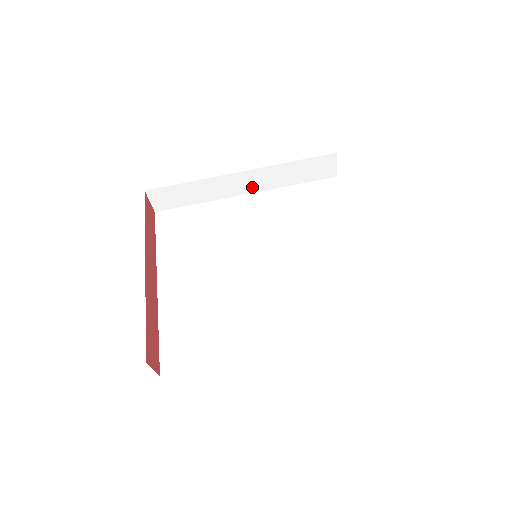
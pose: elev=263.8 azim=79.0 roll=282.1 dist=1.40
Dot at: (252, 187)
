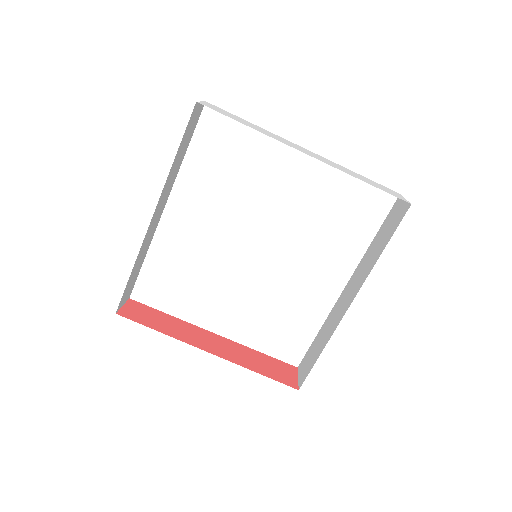
Dot at: (164, 202)
